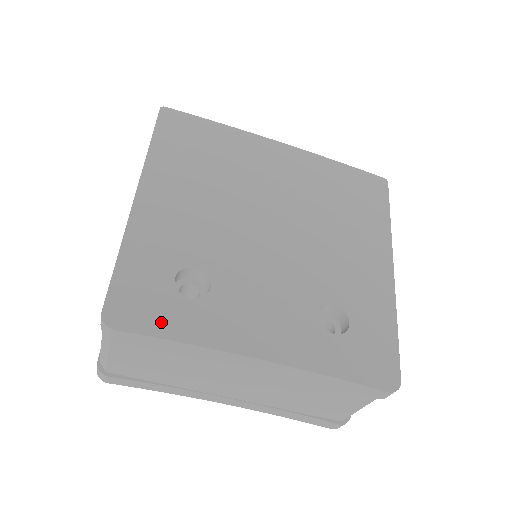
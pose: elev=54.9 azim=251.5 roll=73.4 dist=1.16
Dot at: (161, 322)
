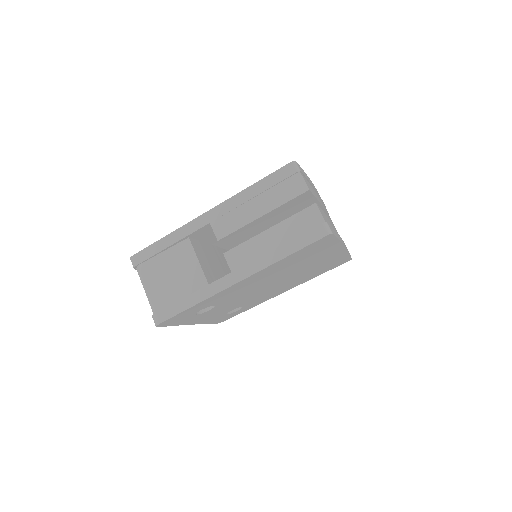
Dot at: occluded
